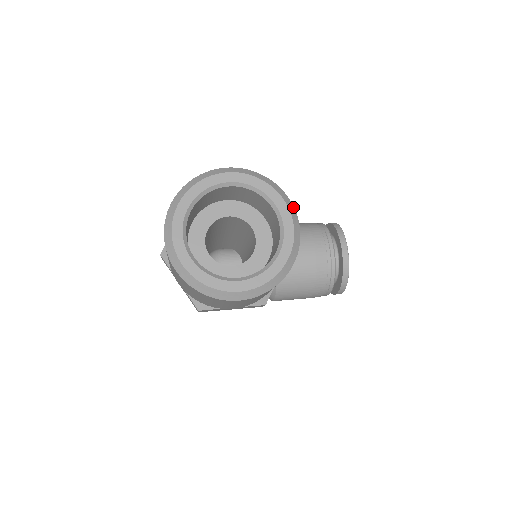
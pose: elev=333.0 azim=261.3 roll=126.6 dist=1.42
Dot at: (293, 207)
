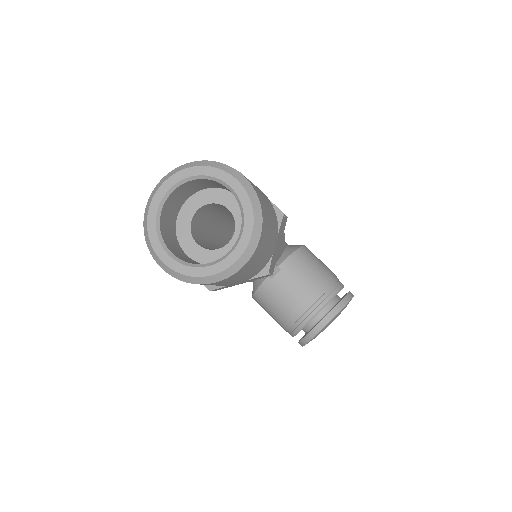
Dot at: (255, 247)
